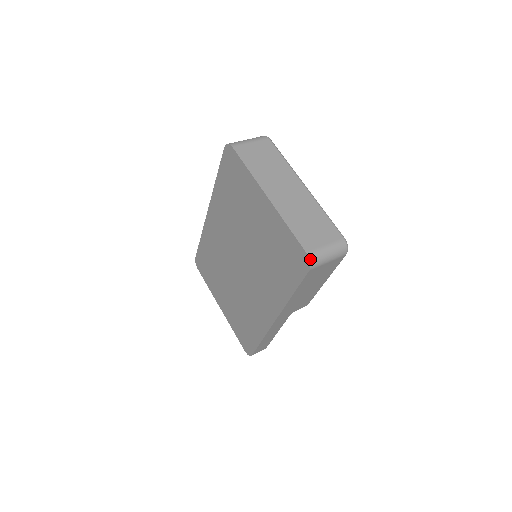
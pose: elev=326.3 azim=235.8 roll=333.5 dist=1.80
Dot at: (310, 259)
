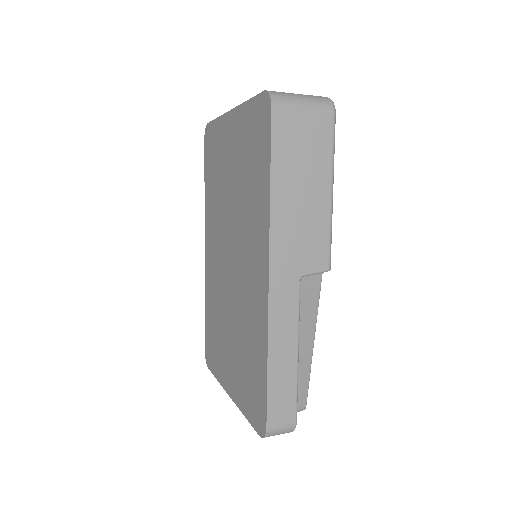
Dot at: (269, 92)
